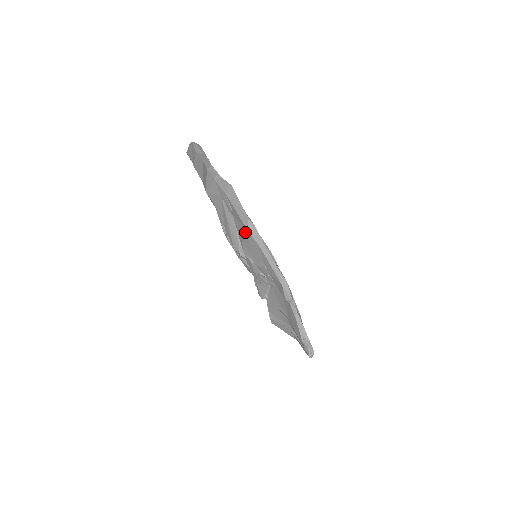
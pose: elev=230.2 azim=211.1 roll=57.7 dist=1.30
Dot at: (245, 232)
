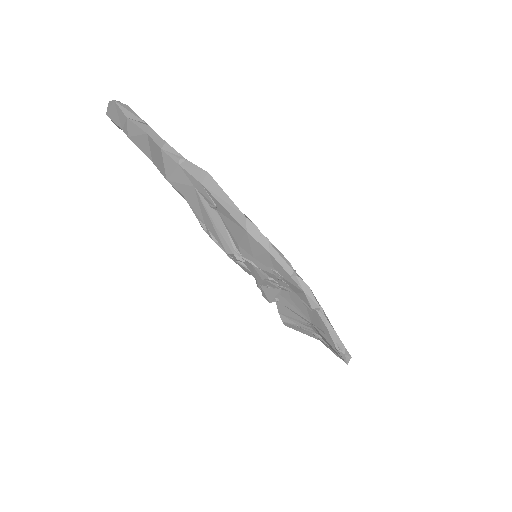
Dot at: (243, 234)
